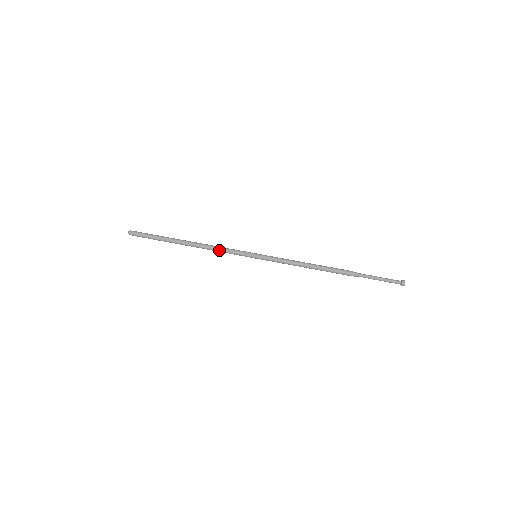
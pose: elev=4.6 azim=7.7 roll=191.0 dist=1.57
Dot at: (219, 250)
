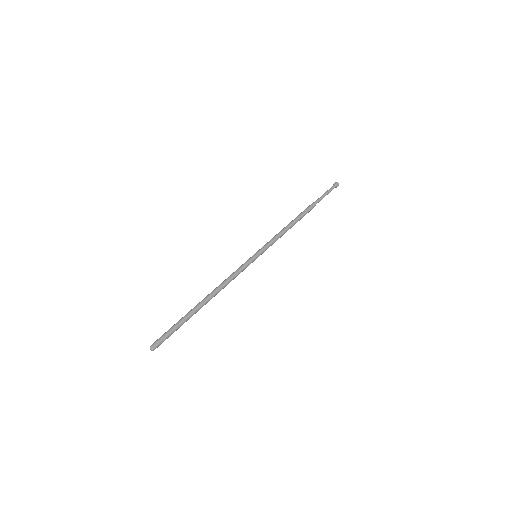
Dot at: occluded
